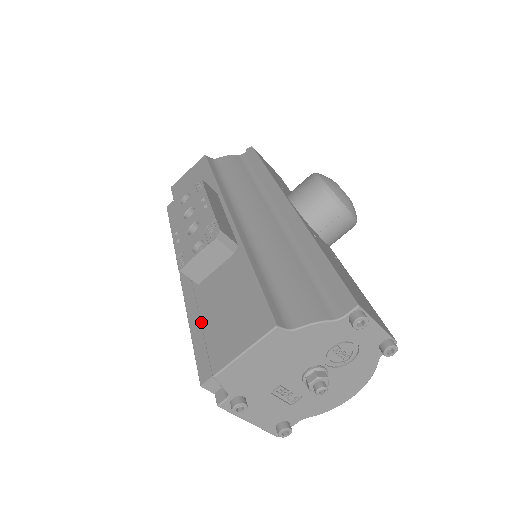
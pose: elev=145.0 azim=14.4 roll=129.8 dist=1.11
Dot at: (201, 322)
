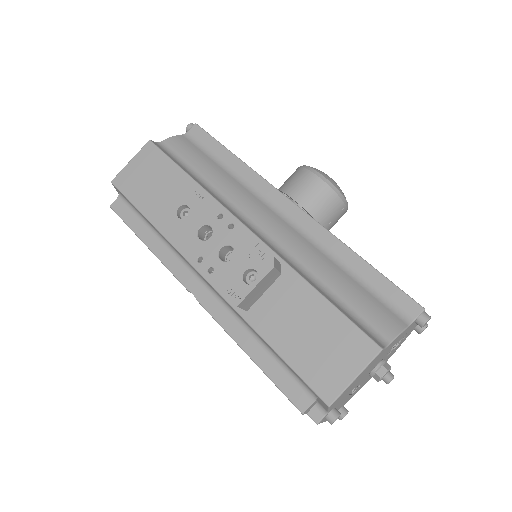
Dot at: (278, 353)
